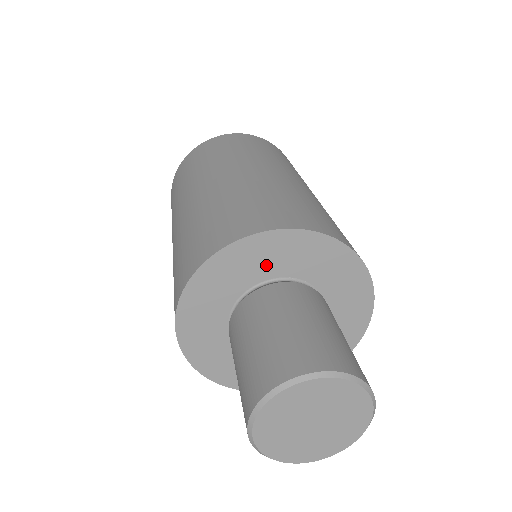
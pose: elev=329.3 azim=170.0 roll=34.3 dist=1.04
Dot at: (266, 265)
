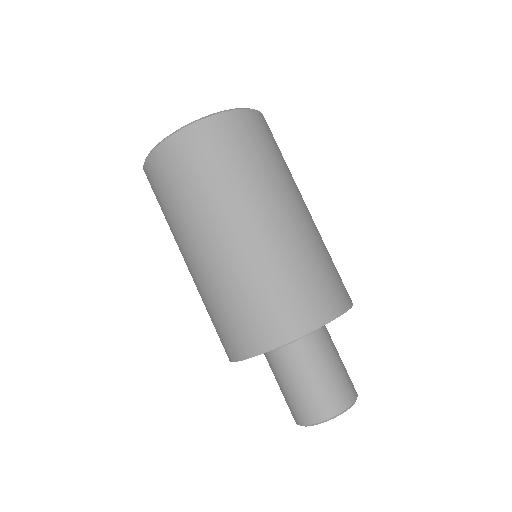
Dot at: occluded
